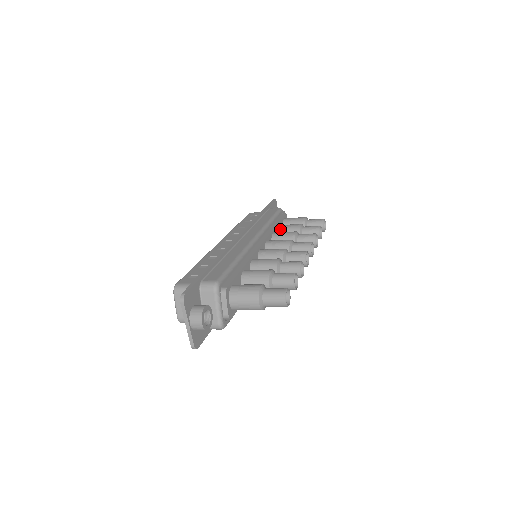
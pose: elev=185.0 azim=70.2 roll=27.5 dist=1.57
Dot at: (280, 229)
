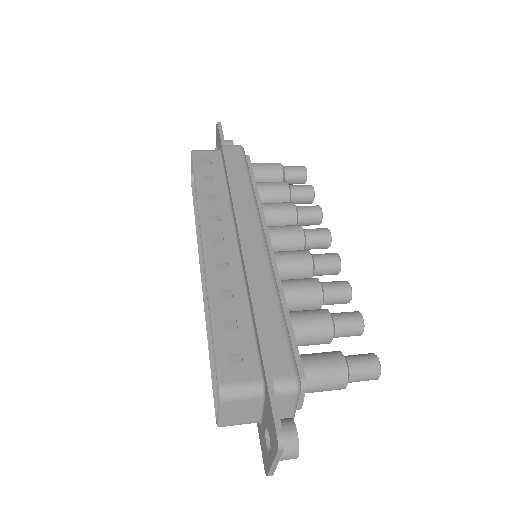
Dot at: (261, 193)
